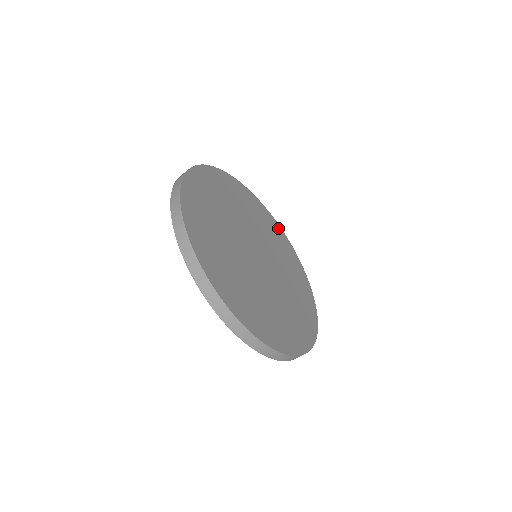
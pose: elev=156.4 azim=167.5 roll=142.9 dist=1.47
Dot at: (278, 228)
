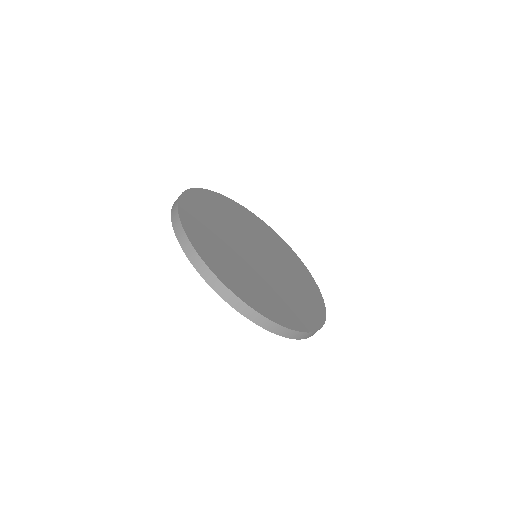
Dot at: (215, 195)
